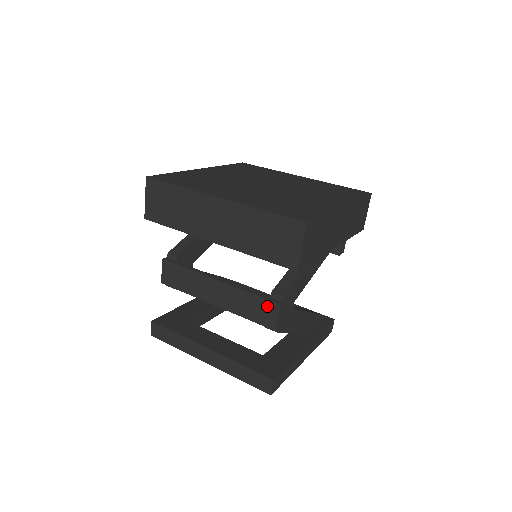
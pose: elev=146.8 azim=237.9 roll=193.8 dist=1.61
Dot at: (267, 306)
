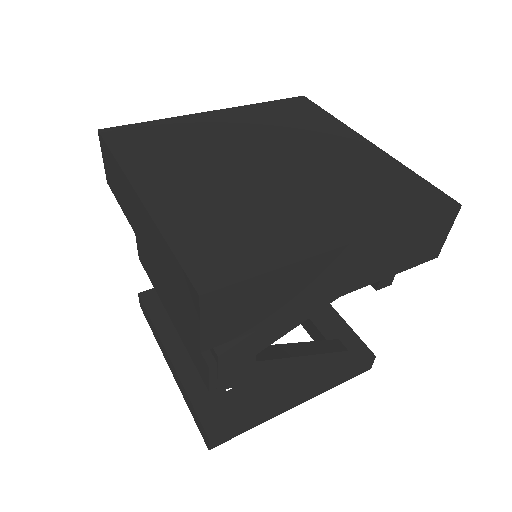
Dot at: (200, 357)
